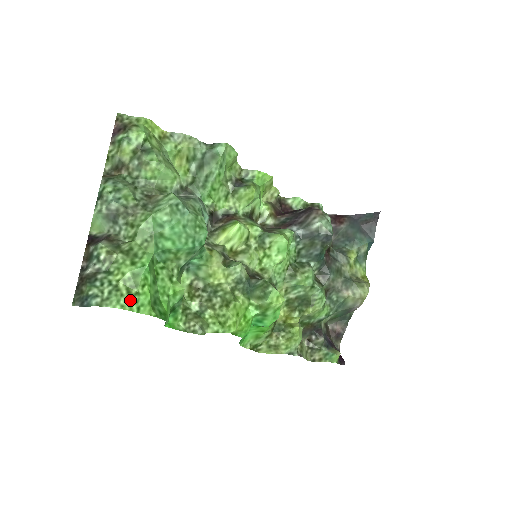
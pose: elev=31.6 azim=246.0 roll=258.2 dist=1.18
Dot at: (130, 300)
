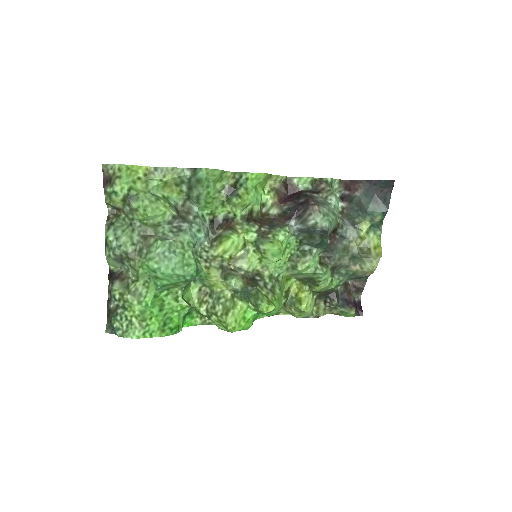
Dot at: (142, 331)
